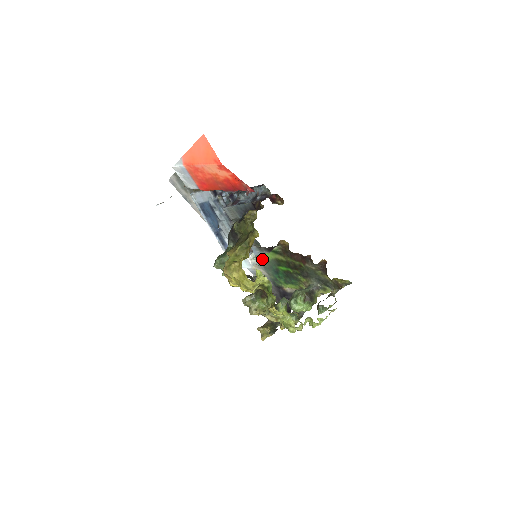
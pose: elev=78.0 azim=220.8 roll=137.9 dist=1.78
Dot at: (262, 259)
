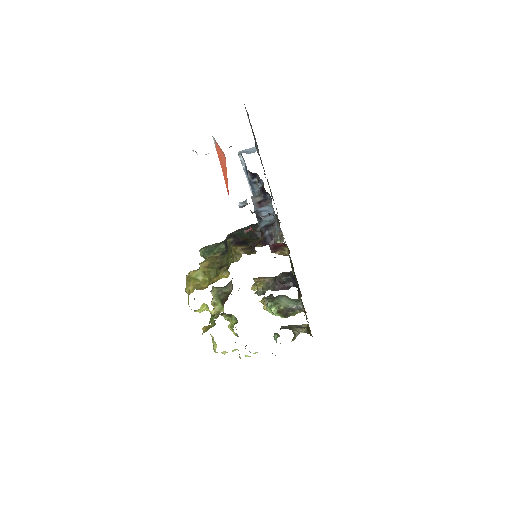
Dot at: occluded
